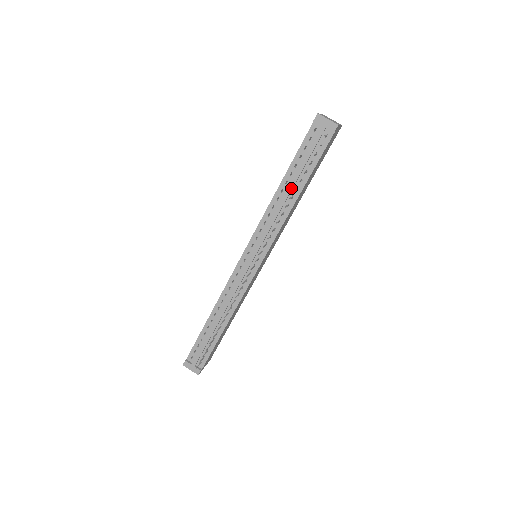
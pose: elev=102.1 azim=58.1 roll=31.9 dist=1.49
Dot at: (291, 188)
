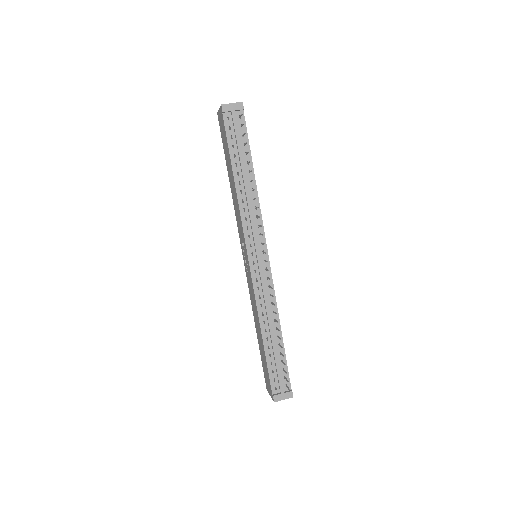
Dot at: (245, 174)
